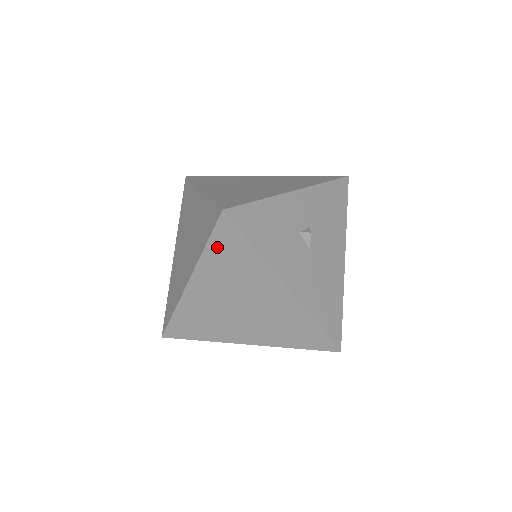
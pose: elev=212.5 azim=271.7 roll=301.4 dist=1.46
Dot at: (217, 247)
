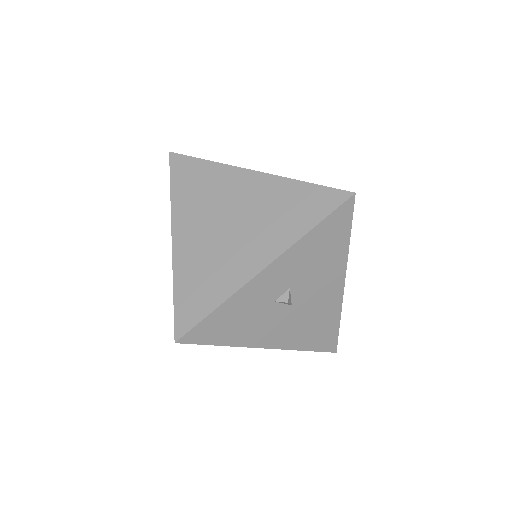
Dot at: occluded
